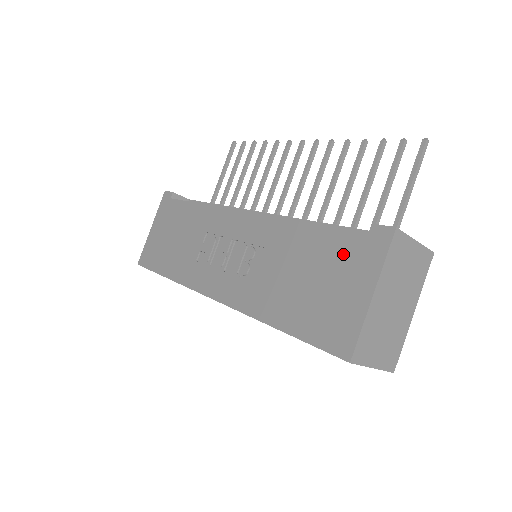
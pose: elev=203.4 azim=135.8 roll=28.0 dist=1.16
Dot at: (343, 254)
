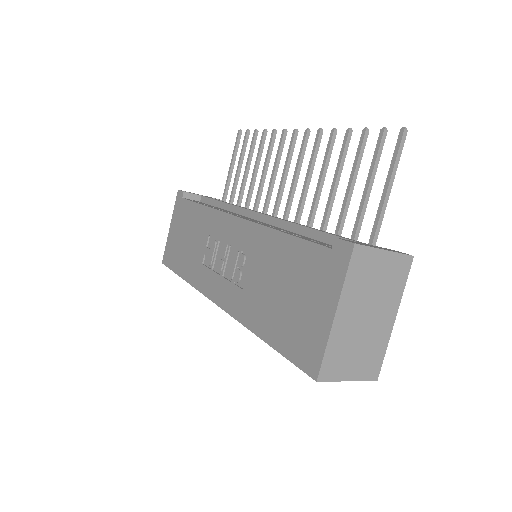
Dot at: (311, 268)
